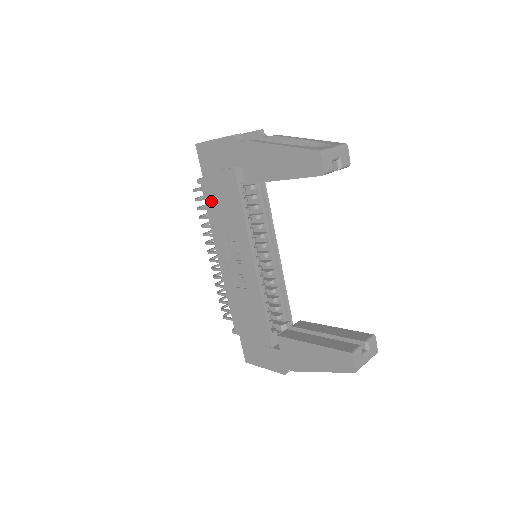
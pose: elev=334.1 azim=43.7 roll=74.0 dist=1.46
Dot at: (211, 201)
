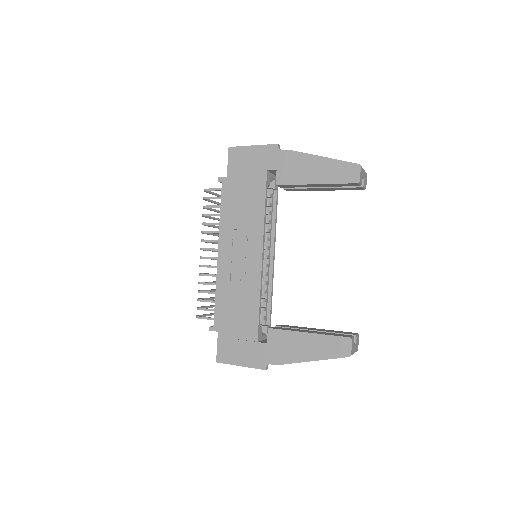
Dot at: (229, 198)
